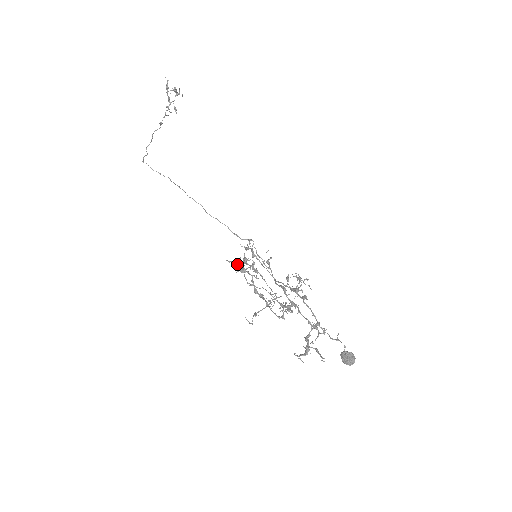
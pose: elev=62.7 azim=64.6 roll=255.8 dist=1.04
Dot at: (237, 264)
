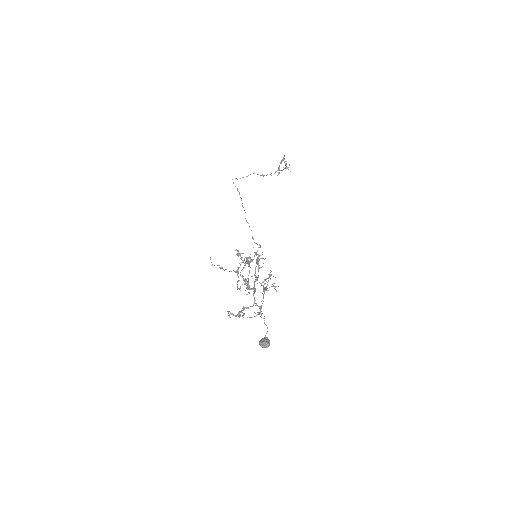
Dot at: occluded
